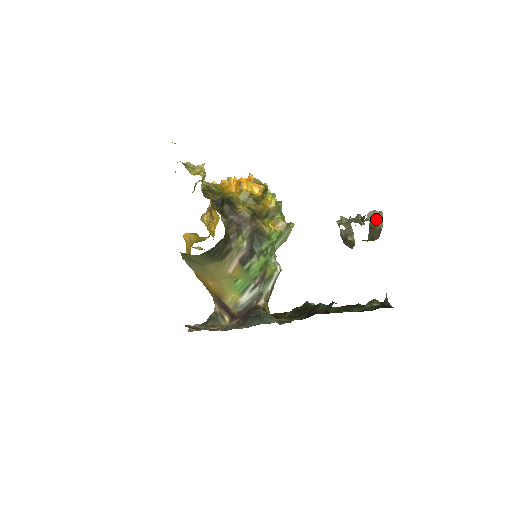
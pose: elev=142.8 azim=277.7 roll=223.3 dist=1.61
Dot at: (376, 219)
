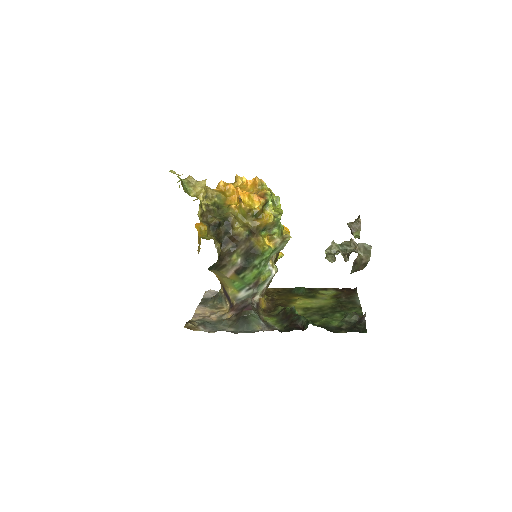
Dot at: (364, 252)
